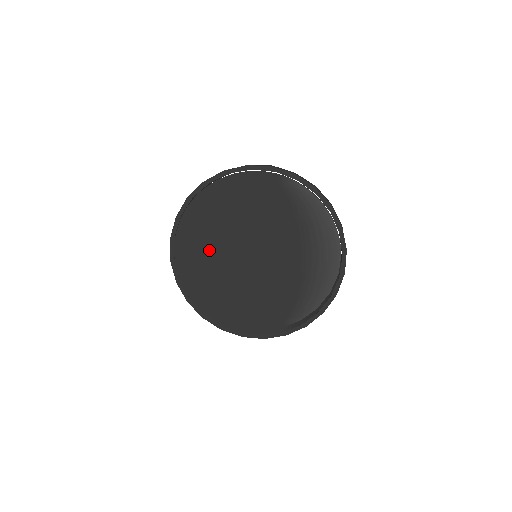
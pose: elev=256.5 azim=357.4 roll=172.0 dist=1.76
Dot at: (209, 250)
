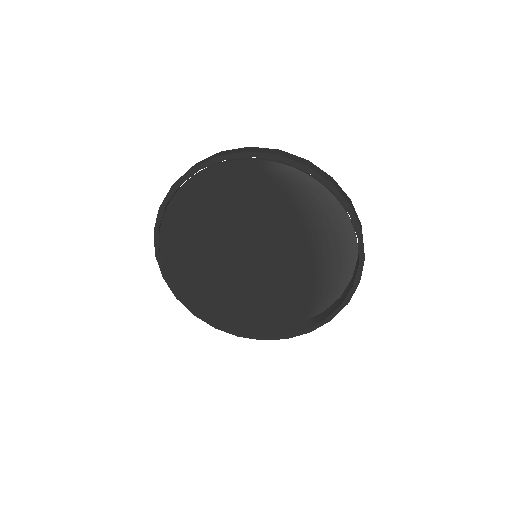
Dot at: (201, 259)
